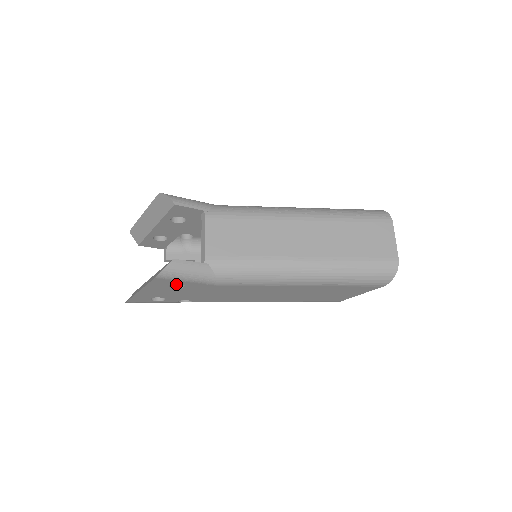
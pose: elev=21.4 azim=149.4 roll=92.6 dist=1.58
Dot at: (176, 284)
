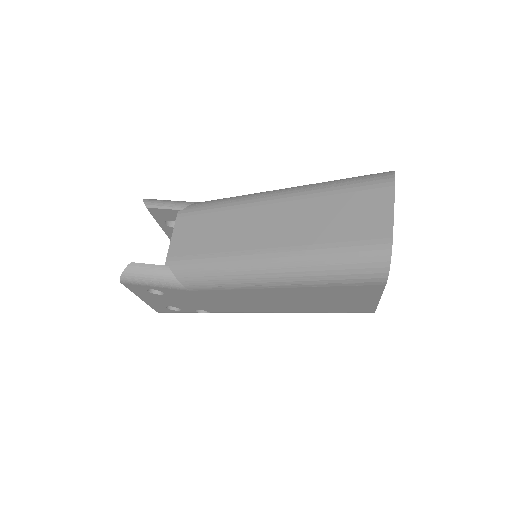
Dot at: occluded
